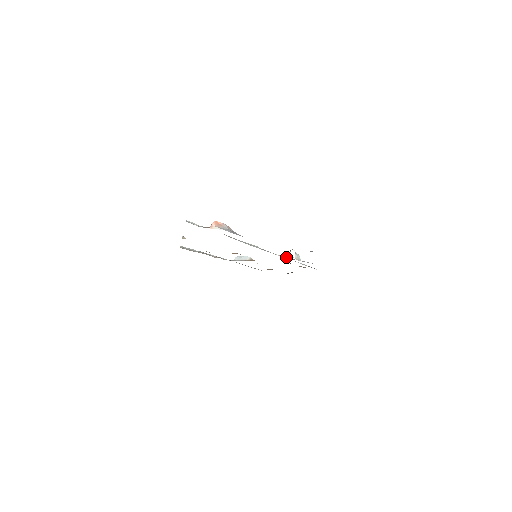
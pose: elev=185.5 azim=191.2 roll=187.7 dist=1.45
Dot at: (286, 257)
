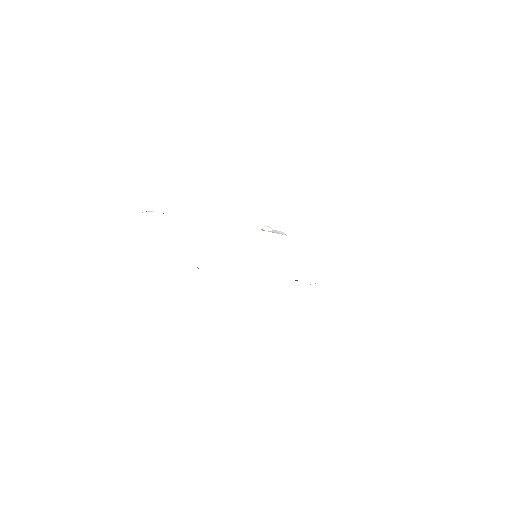
Dot at: occluded
